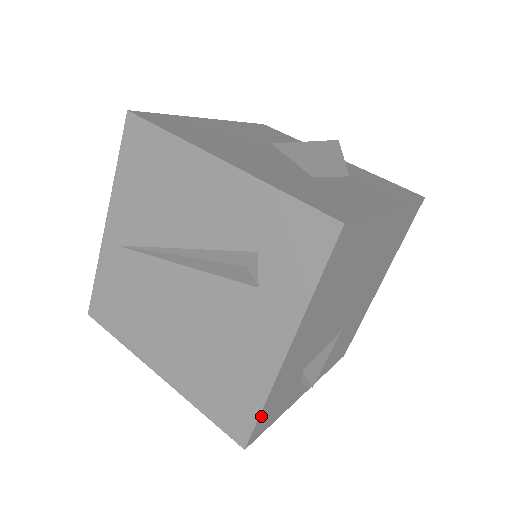
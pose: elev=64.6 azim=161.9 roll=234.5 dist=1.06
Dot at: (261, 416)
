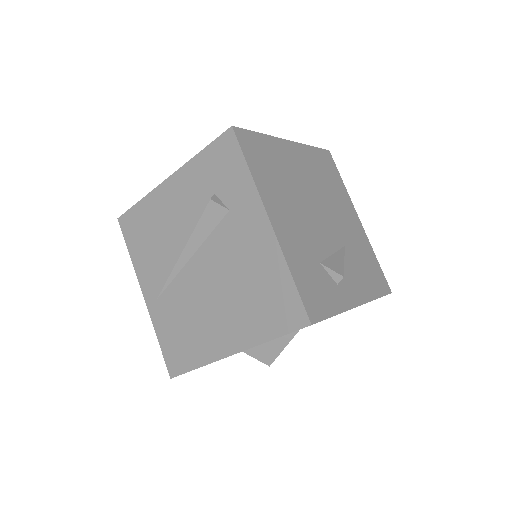
Dot at: (299, 288)
